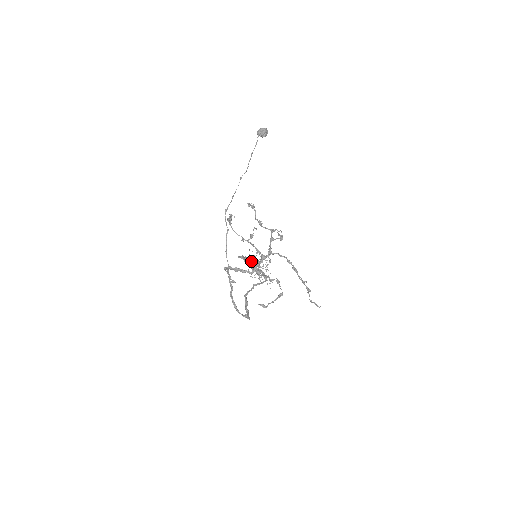
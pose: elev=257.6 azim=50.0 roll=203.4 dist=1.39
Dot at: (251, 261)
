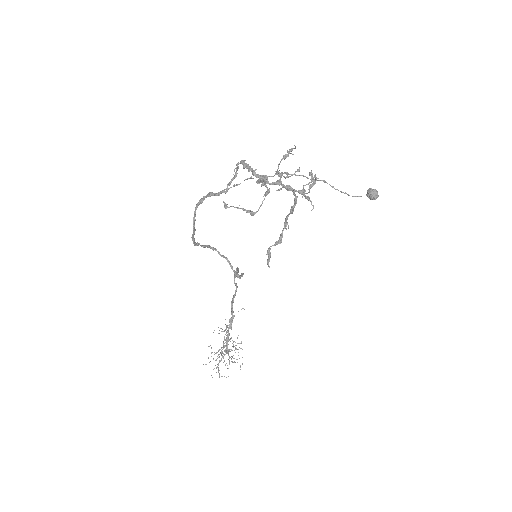
Dot at: occluded
